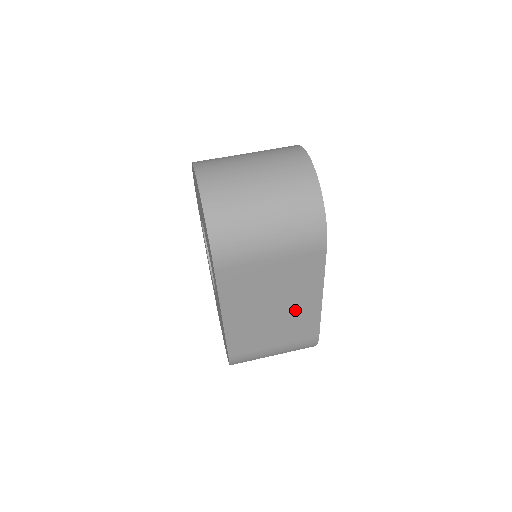
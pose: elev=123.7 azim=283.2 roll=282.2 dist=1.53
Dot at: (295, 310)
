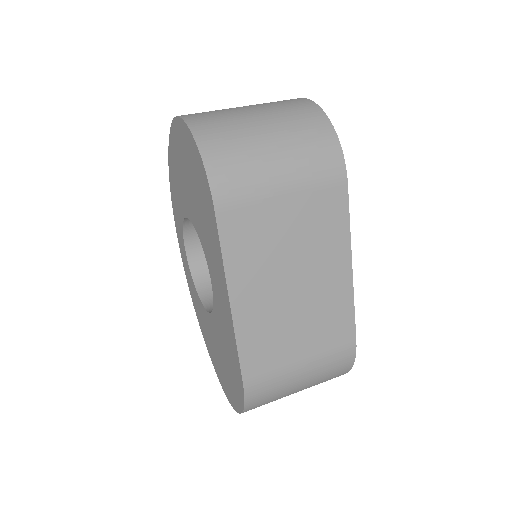
Dot at: (321, 290)
